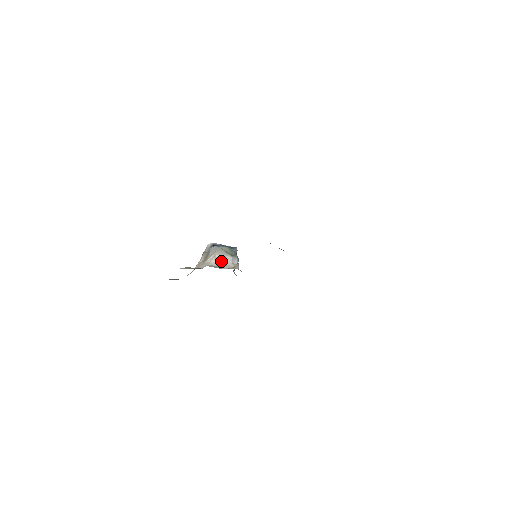
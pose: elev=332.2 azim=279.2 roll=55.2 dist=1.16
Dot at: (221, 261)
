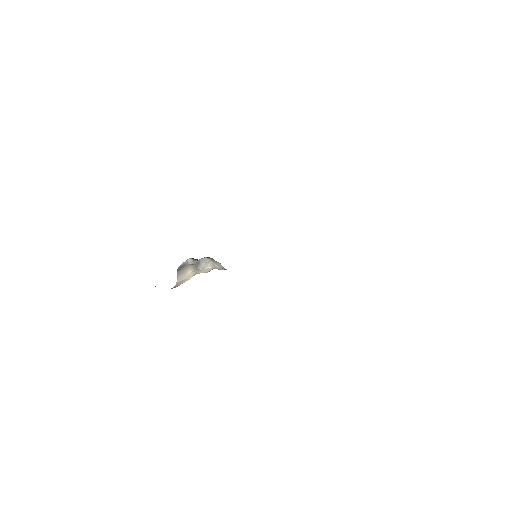
Dot at: (218, 266)
